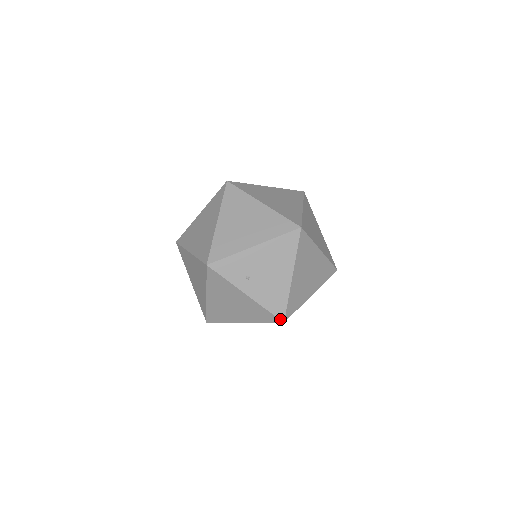
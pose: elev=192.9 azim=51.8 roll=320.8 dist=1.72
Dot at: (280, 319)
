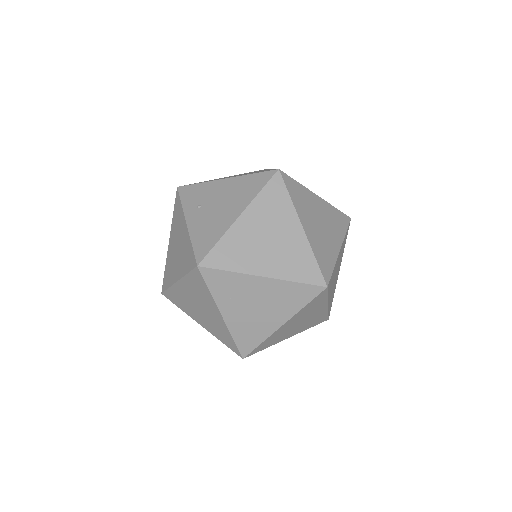
Dot at: (197, 260)
